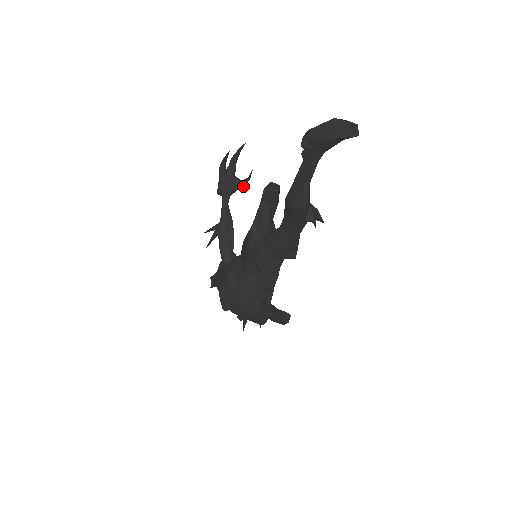
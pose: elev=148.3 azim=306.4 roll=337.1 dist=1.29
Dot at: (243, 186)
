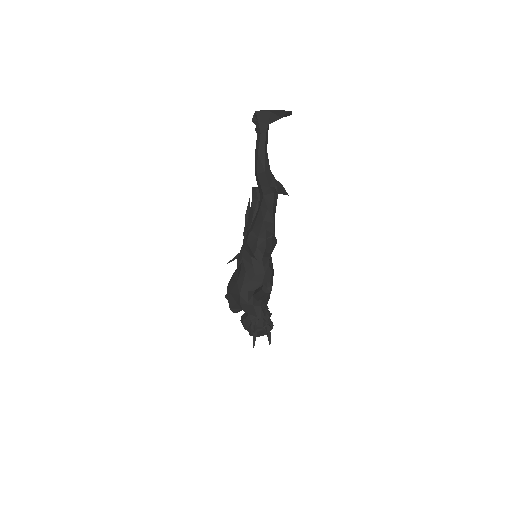
Dot at: occluded
